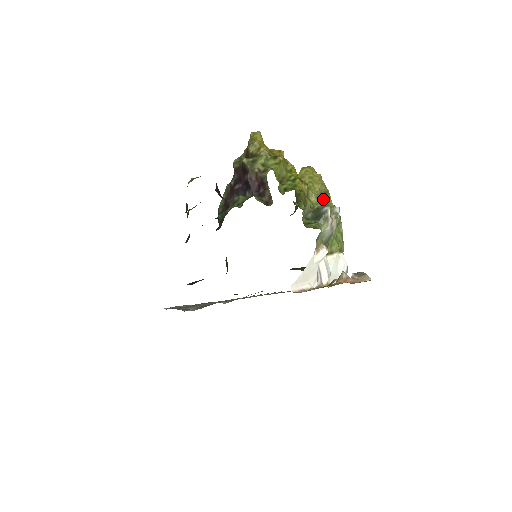
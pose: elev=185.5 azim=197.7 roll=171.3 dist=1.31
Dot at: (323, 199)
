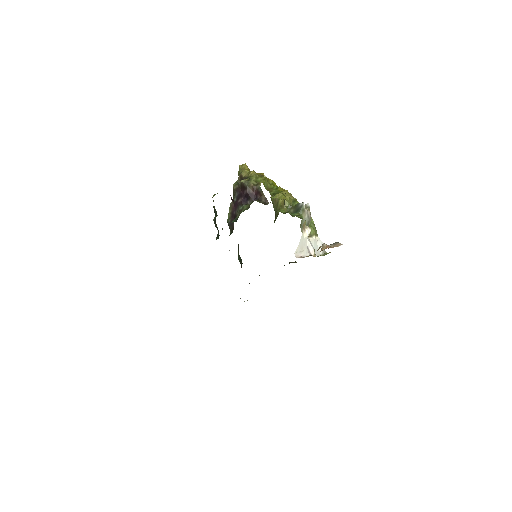
Dot at: occluded
